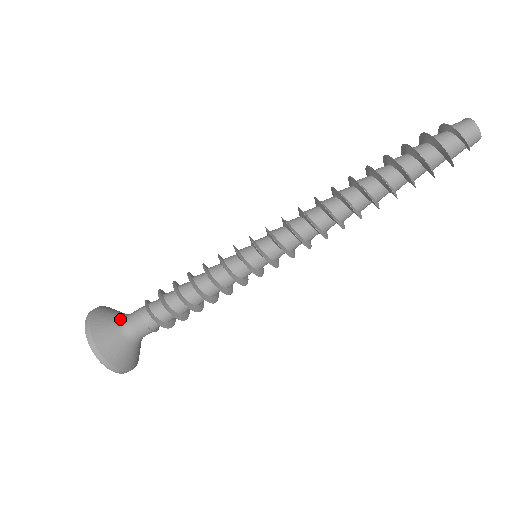
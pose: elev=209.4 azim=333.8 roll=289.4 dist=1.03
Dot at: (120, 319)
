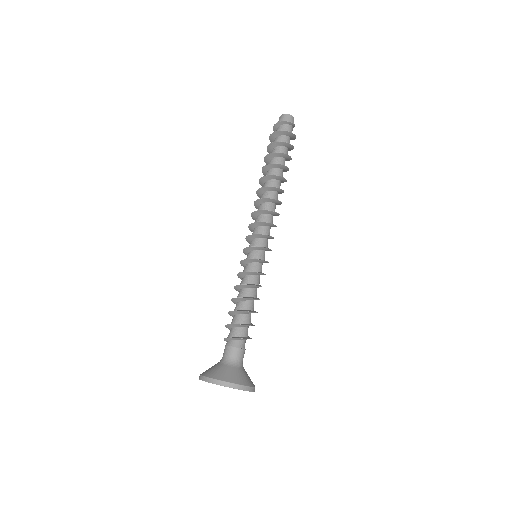
Dot at: (221, 363)
